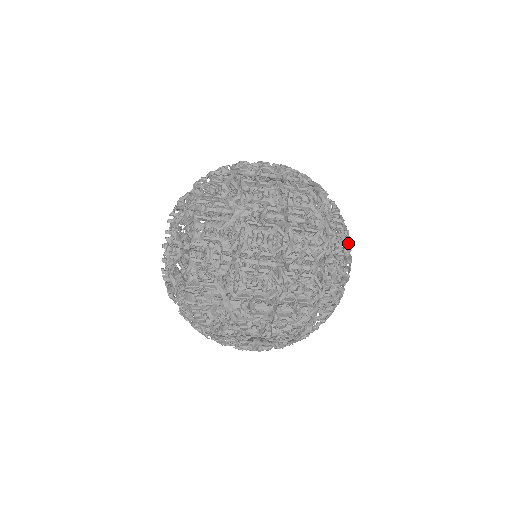
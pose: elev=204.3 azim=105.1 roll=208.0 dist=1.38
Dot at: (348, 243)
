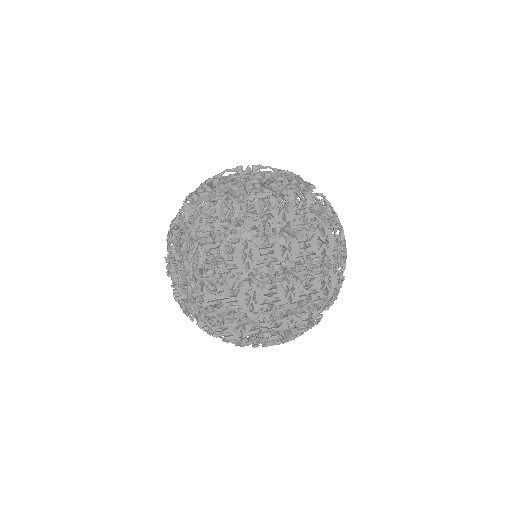
Dot at: occluded
